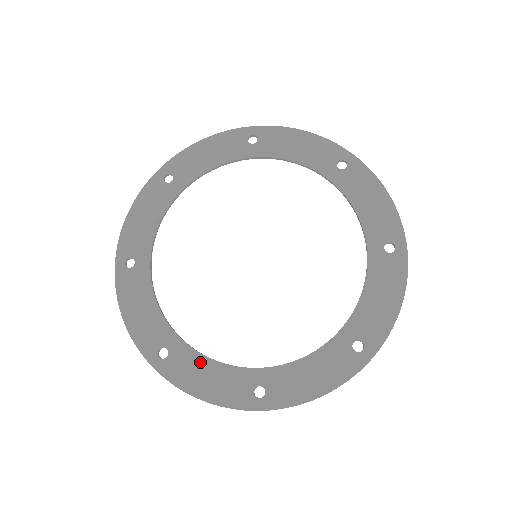
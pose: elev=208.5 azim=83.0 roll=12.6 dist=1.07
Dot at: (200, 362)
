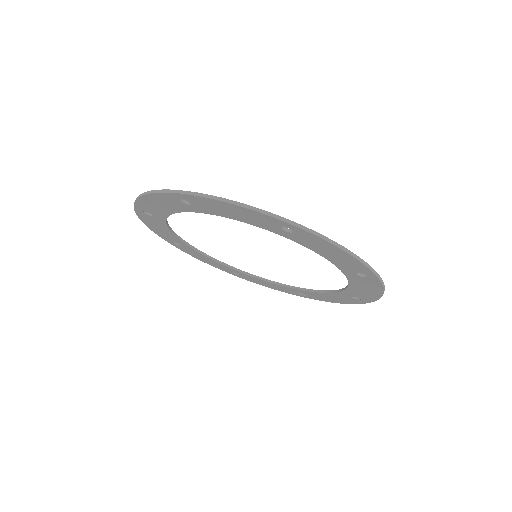
Dot at: occluded
